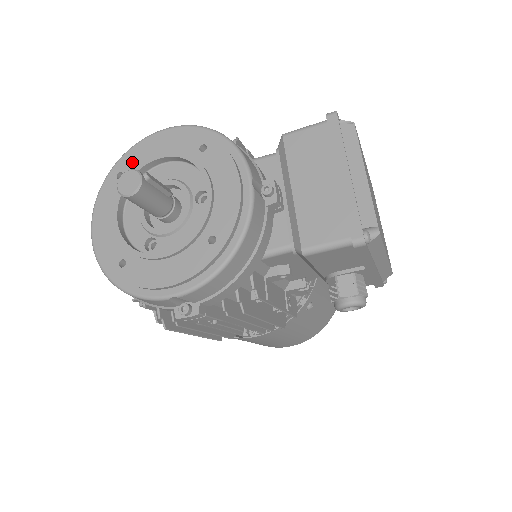
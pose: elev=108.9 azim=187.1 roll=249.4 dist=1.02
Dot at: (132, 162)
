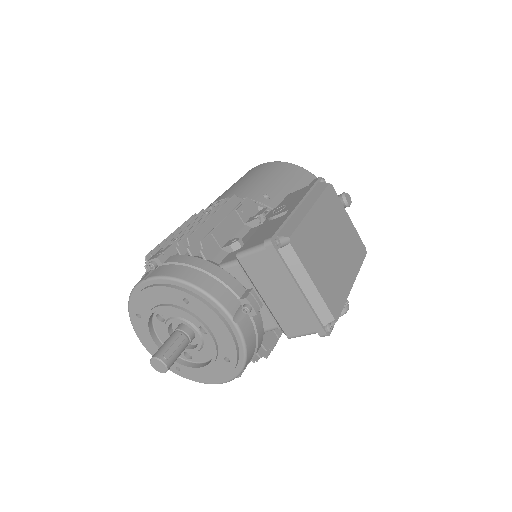
Dot at: (141, 307)
